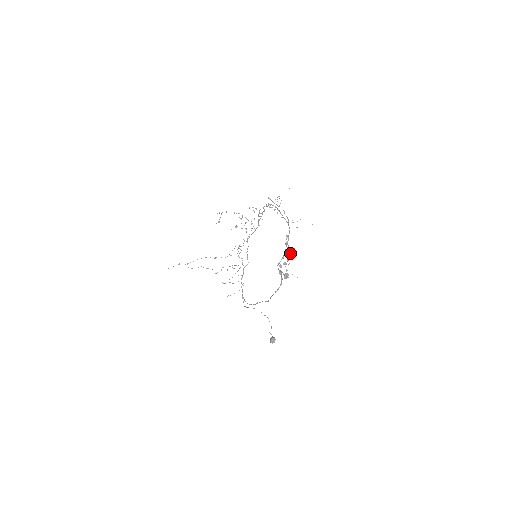
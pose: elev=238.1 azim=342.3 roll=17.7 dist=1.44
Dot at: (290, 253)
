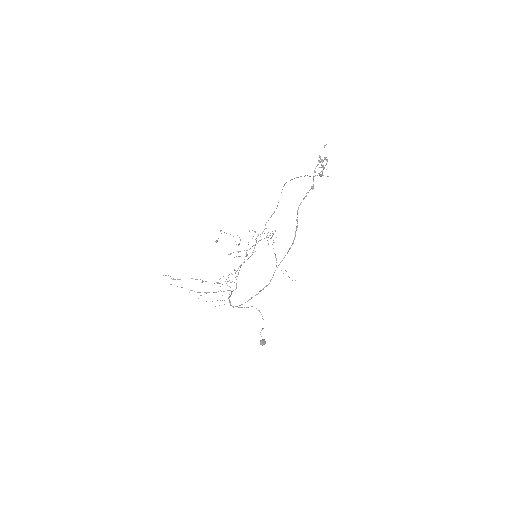
Dot at: occluded
